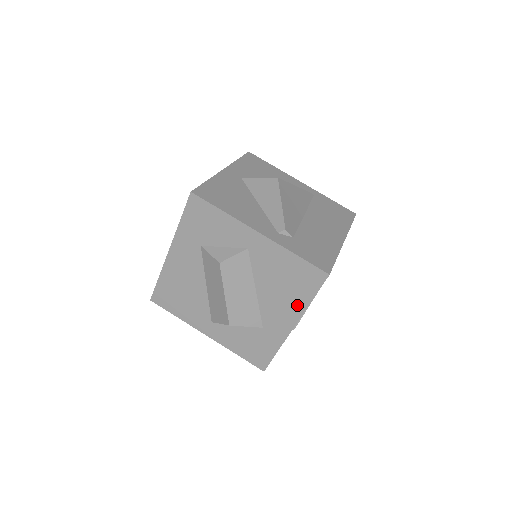
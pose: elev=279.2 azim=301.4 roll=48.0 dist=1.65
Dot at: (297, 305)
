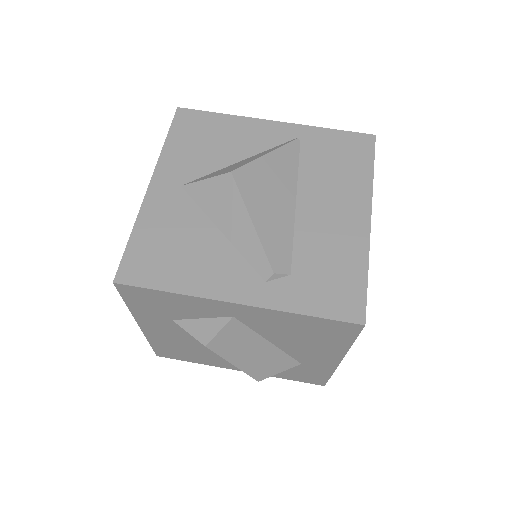
Dot at: (334, 348)
